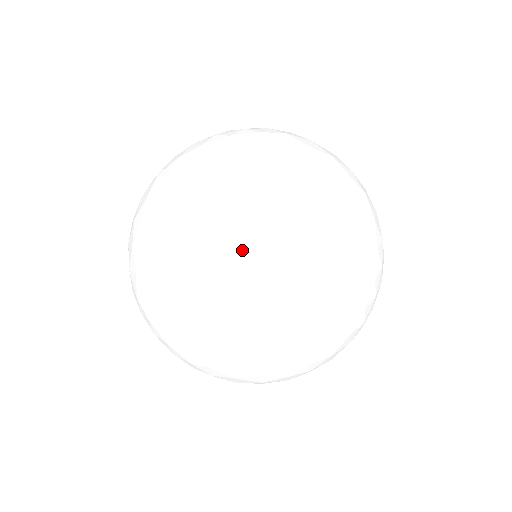
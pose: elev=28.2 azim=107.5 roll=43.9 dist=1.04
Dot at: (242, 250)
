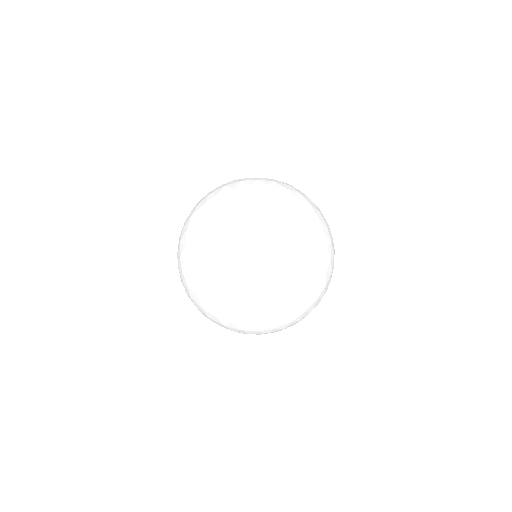
Dot at: (281, 256)
